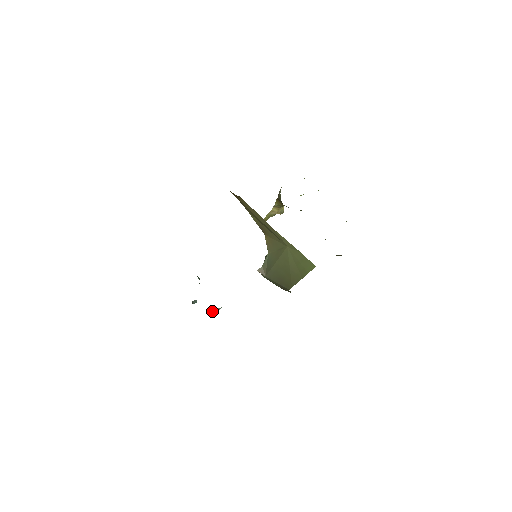
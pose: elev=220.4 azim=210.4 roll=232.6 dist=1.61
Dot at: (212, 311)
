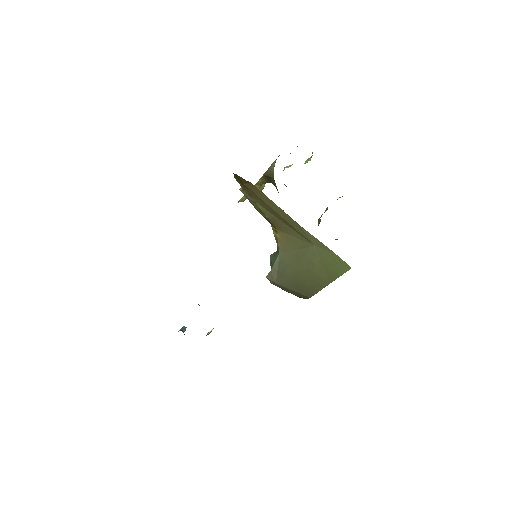
Dot at: occluded
